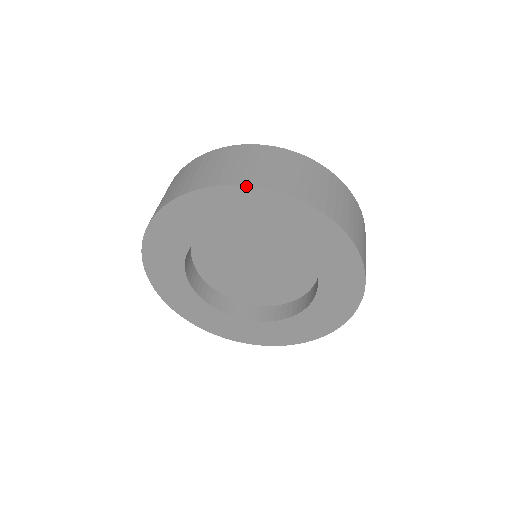
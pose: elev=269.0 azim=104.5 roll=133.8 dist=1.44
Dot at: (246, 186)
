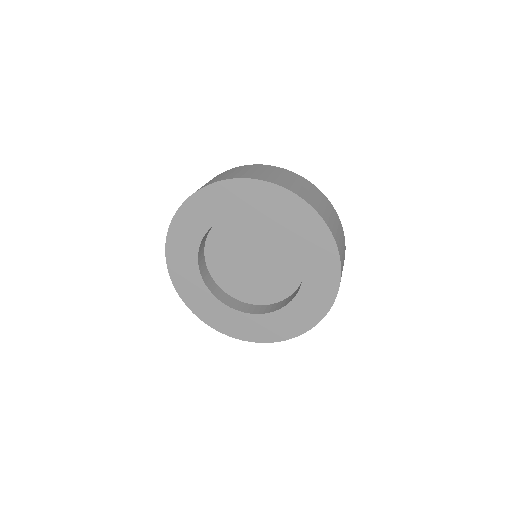
Dot at: (314, 209)
